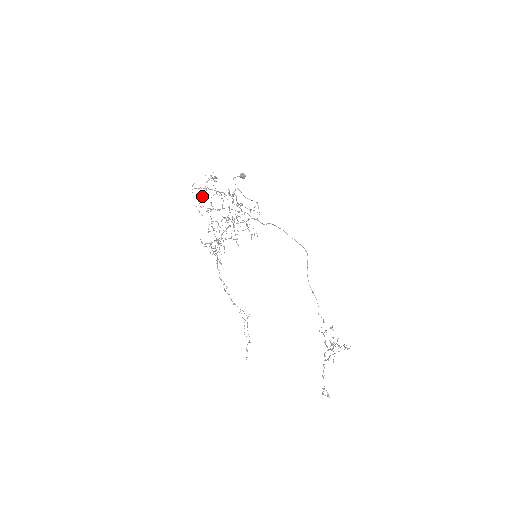
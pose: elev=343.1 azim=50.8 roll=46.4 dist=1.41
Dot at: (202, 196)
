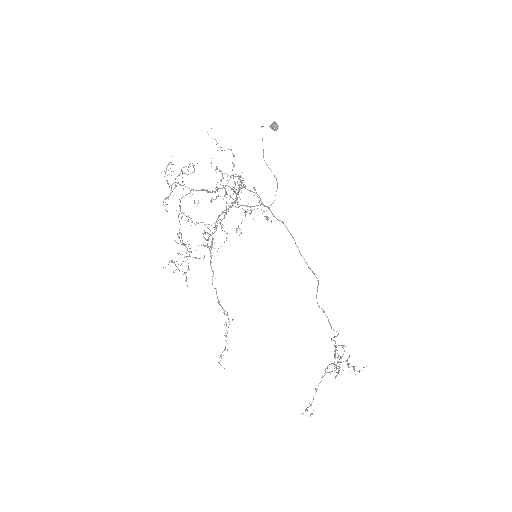
Dot at: (170, 193)
